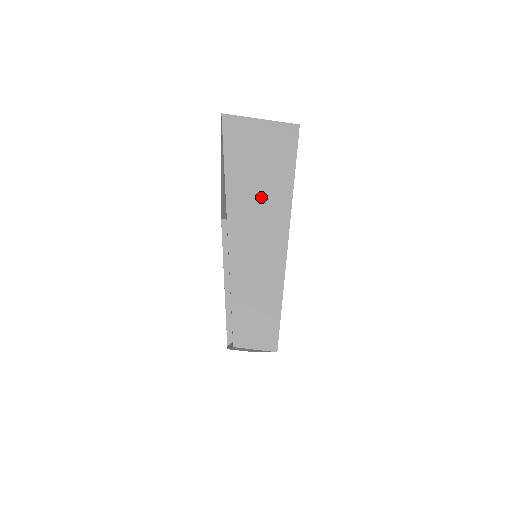
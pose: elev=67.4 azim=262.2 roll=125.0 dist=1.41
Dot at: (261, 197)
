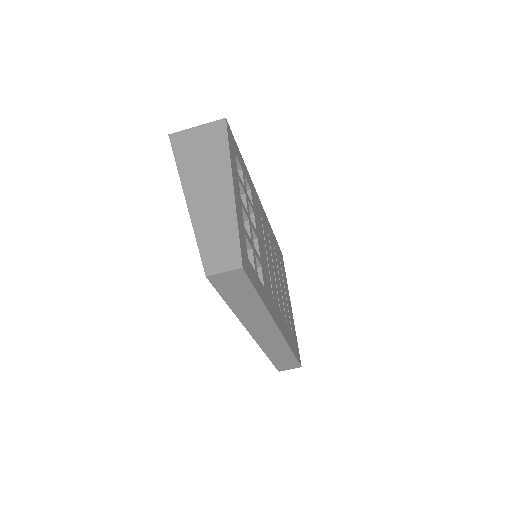
Dot at: (207, 171)
